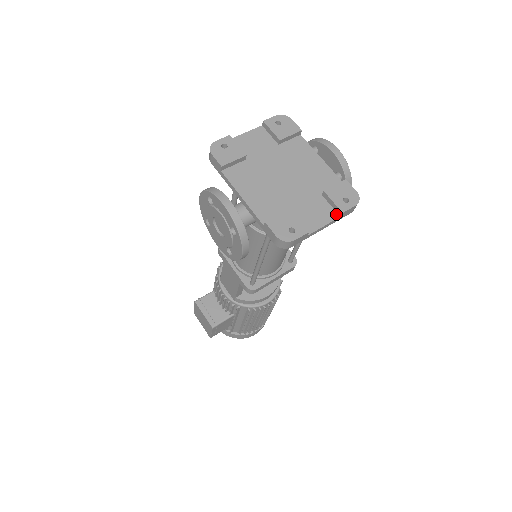
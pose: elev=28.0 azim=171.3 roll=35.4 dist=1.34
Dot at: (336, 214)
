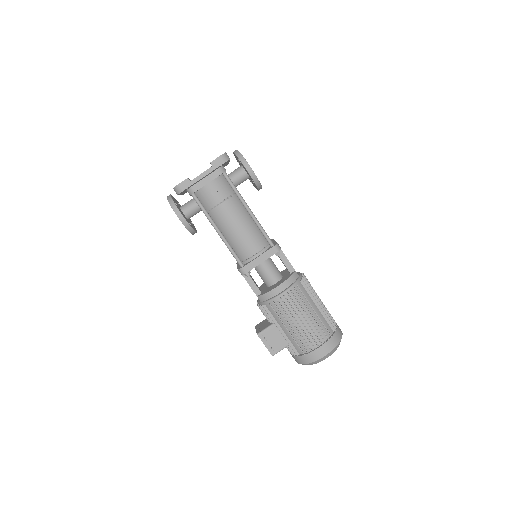
Dot at: (211, 167)
